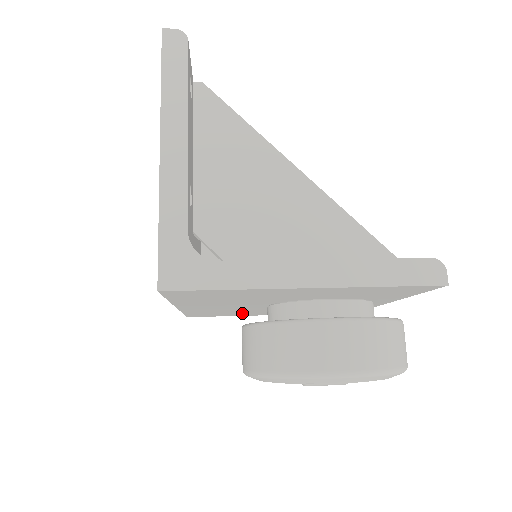
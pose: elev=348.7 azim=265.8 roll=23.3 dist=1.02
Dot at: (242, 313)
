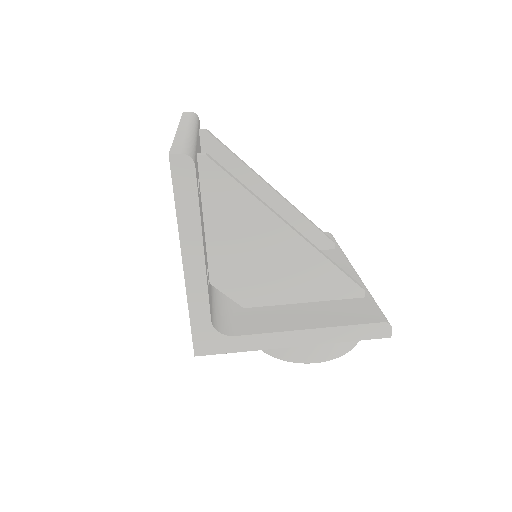
Dot at: occluded
